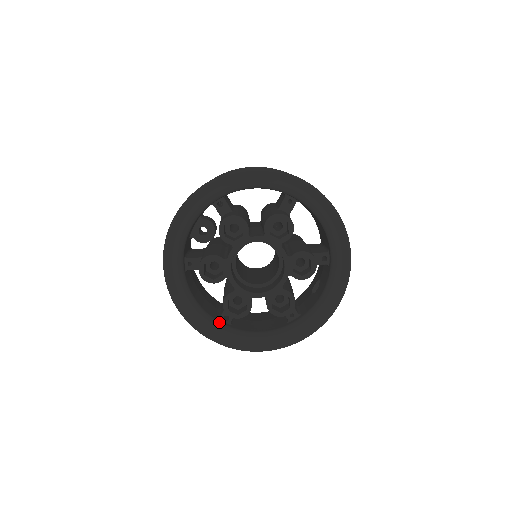
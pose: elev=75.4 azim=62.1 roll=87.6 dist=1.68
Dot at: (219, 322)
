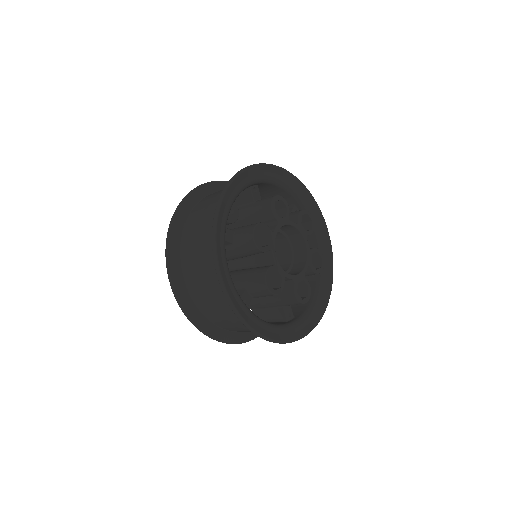
Dot at: (243, 302)
